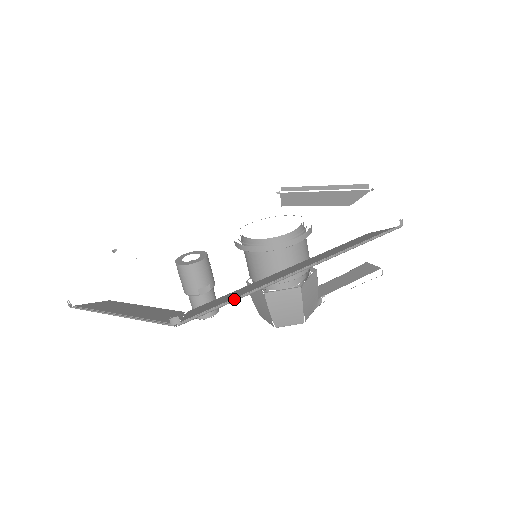
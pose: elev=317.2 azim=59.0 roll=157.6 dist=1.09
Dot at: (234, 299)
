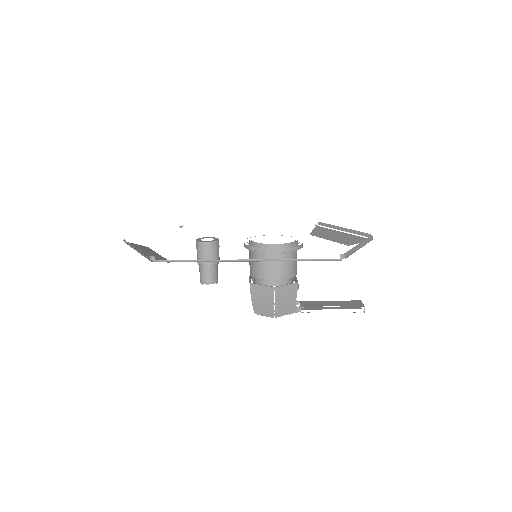
Dot at: (192, 260)
